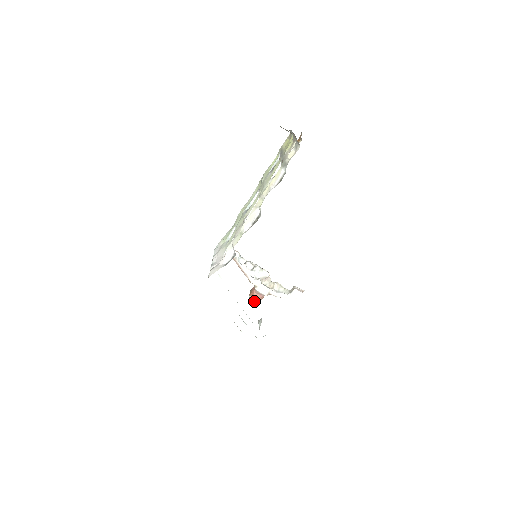
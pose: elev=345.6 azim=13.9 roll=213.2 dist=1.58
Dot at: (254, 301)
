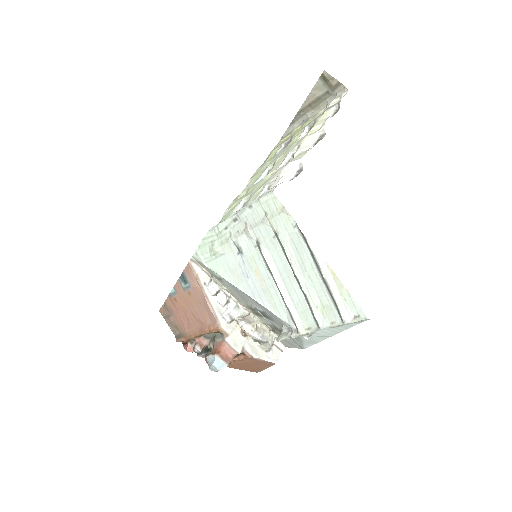
Dot at: (220, 364)
